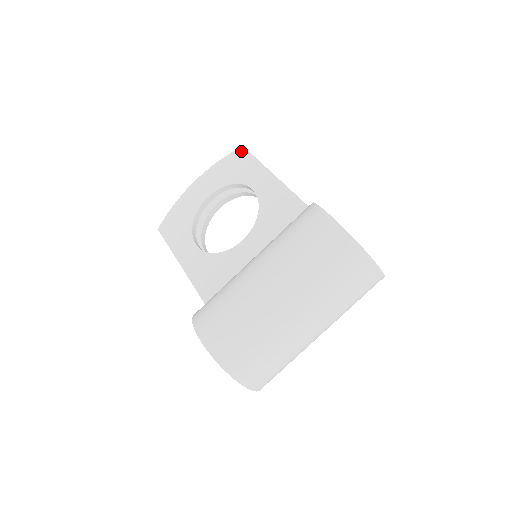
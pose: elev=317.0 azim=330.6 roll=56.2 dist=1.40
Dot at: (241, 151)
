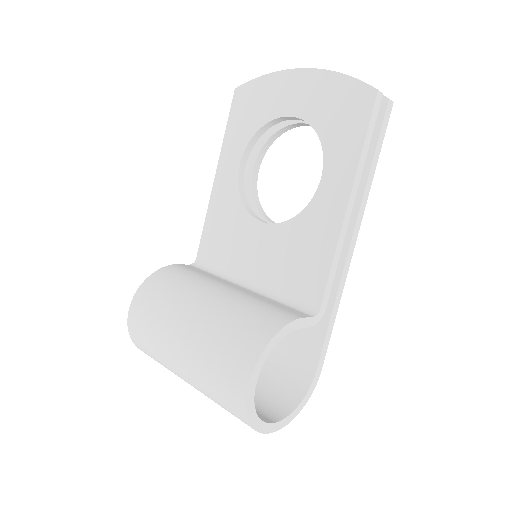
Dot at: (368, 96)
